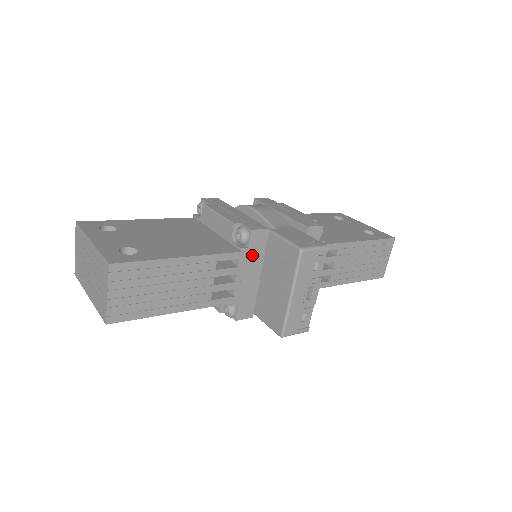
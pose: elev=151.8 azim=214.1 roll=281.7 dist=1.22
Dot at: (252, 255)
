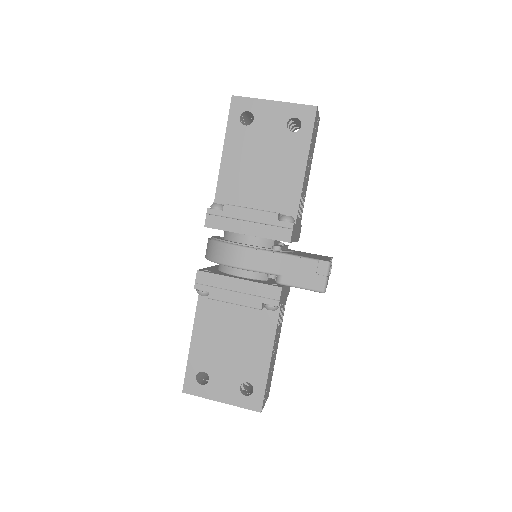
Dot at: (282, 297)
